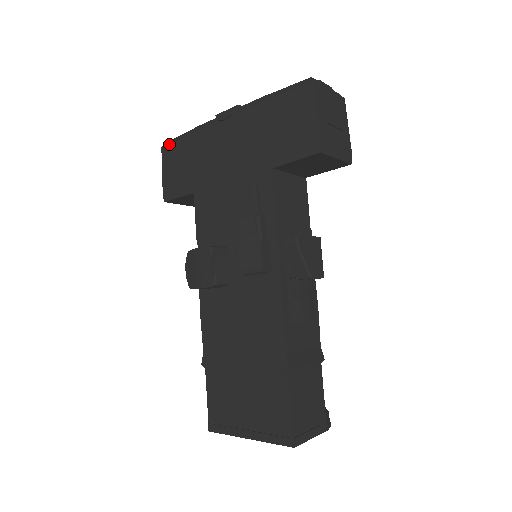
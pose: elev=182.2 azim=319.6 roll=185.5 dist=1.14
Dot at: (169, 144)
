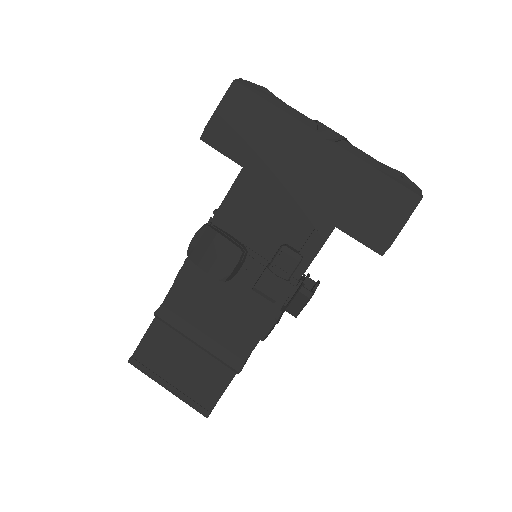
Dot at: (246, 88)
